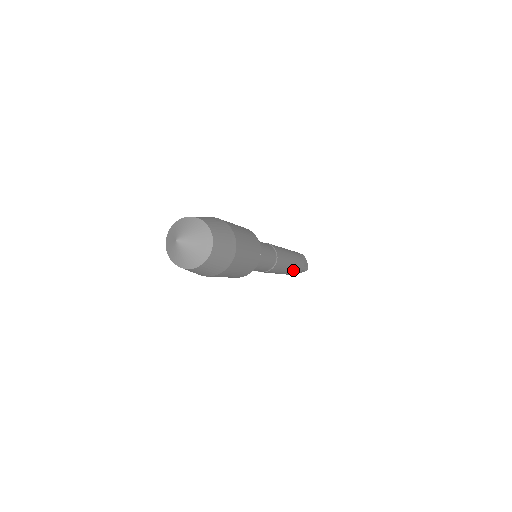
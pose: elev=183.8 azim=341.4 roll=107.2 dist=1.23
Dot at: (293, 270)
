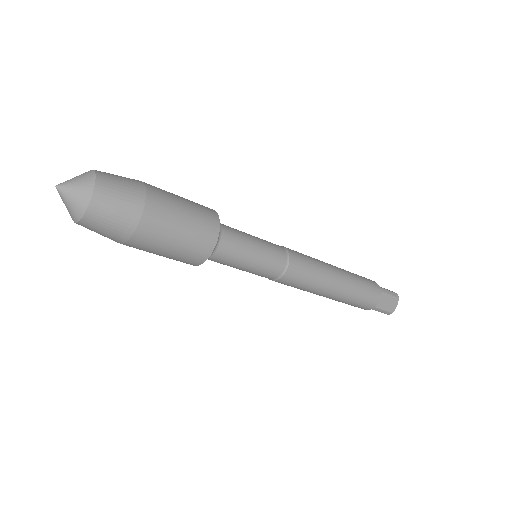
Dot at: (342, 301)
